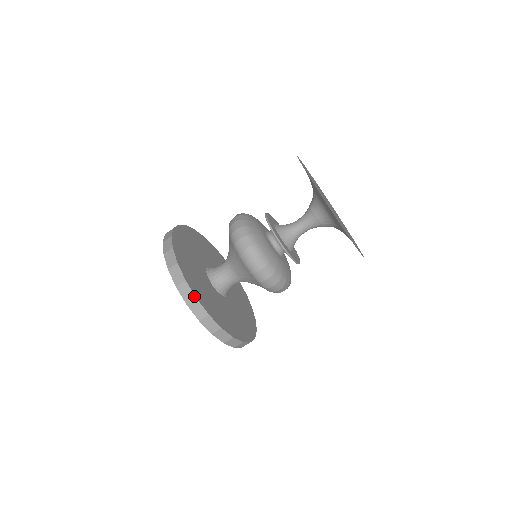
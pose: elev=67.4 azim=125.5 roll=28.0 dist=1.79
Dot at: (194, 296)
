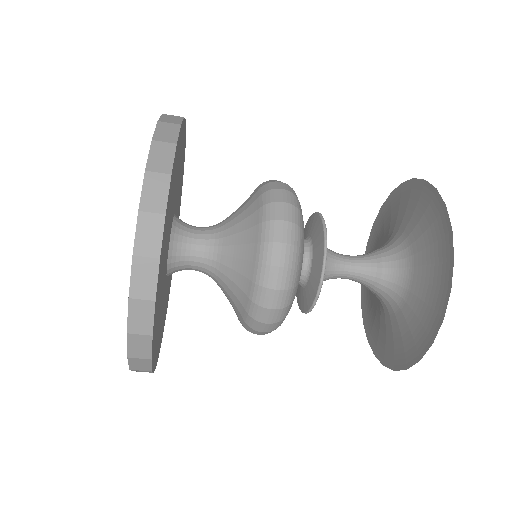
Dot at: (150, 356)
